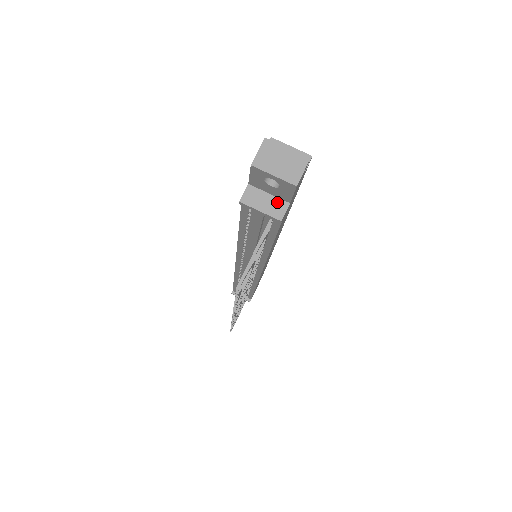
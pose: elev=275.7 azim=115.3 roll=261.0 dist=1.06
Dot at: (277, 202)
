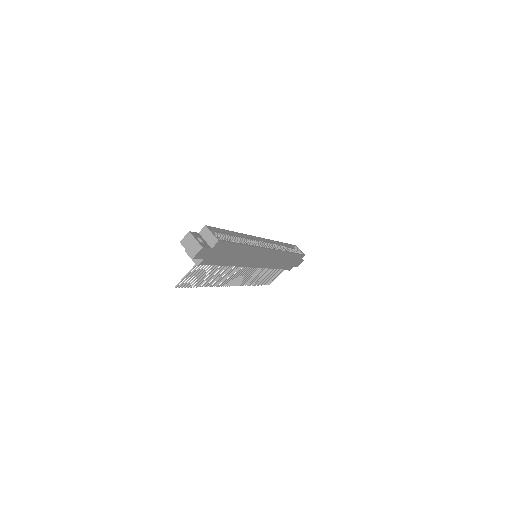
Dot at: occluded
